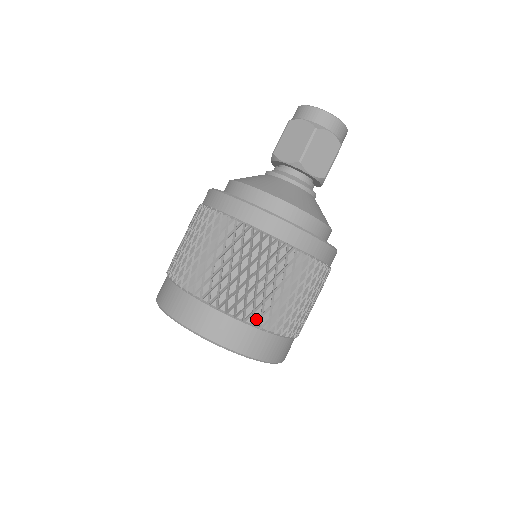
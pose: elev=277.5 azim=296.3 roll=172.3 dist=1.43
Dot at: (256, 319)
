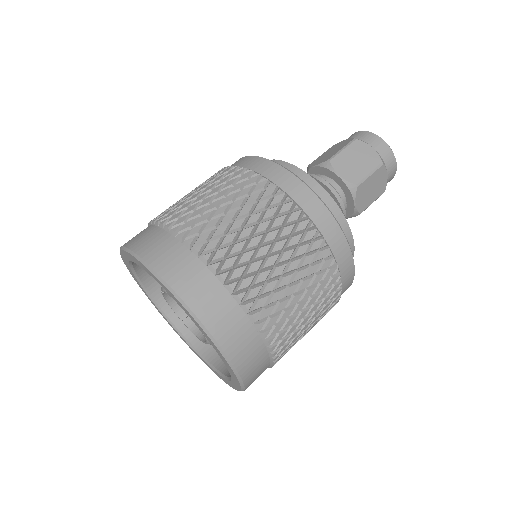
Dot at: (272, 334)
